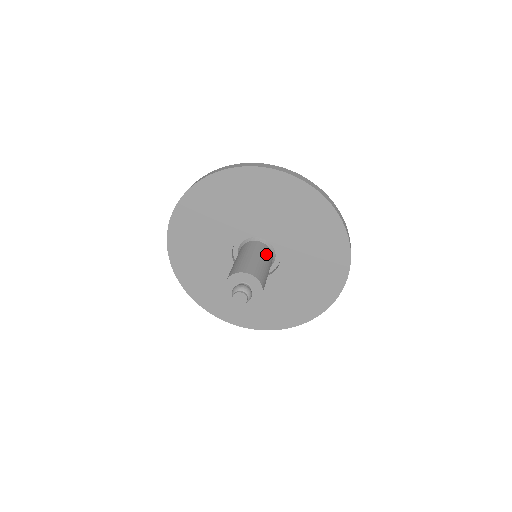
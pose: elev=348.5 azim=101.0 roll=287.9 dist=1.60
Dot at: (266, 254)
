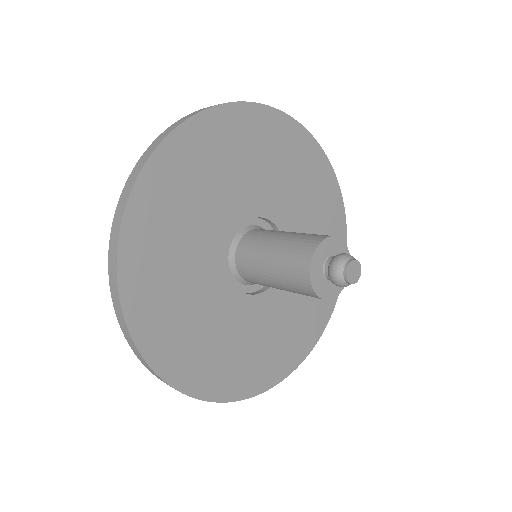
Dot at: occluded
